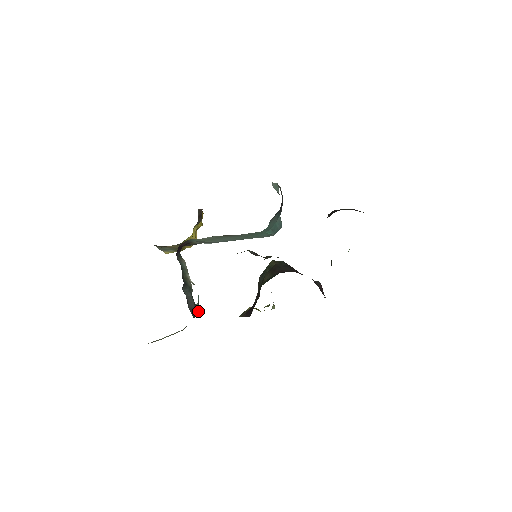
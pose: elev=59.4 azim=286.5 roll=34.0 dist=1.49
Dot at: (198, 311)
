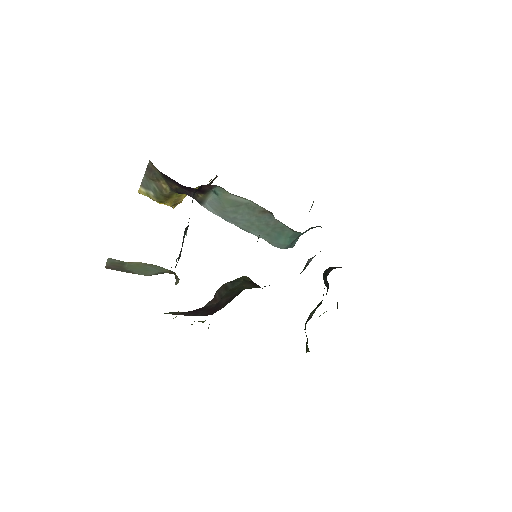
Dot at: occluded
